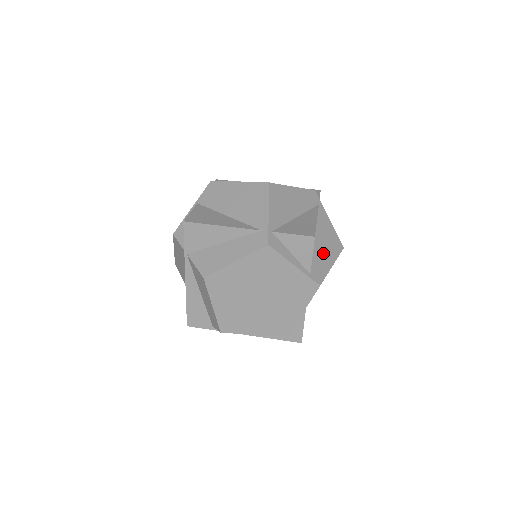
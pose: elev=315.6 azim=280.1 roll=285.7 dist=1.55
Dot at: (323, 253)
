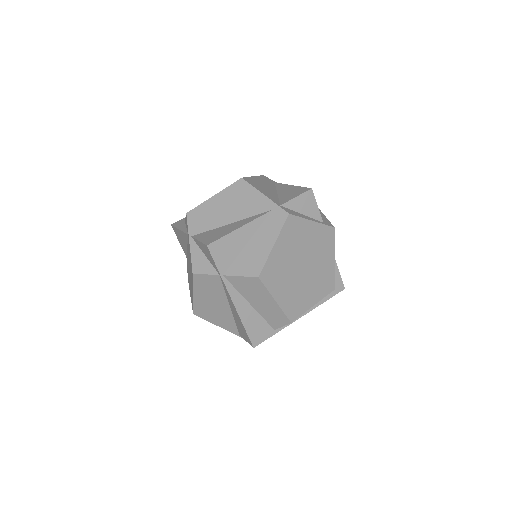
Dot at: occluded
